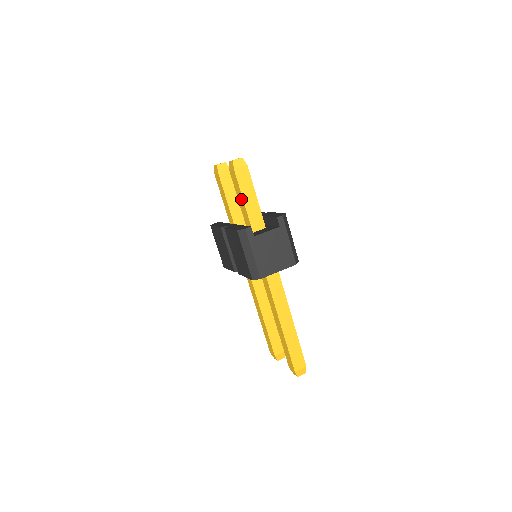
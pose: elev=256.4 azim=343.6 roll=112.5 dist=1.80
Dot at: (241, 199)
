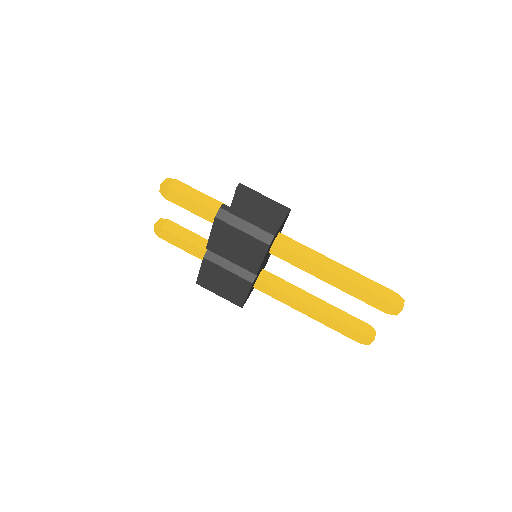
Dot at: (196, 206)
